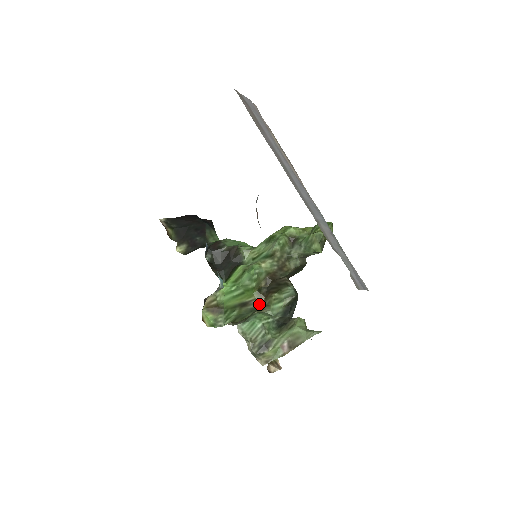
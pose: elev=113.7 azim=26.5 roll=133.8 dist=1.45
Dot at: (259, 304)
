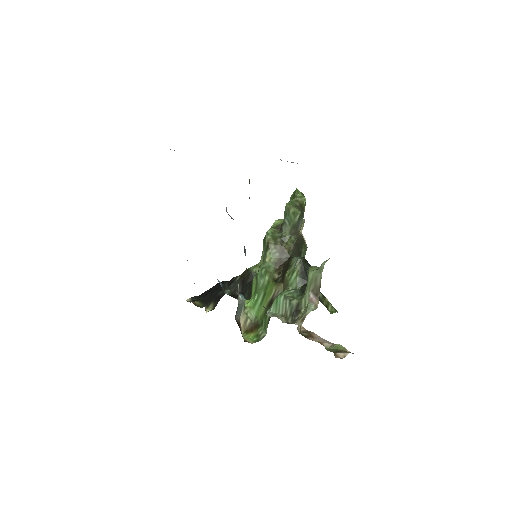
Dot at: (281, 291)
